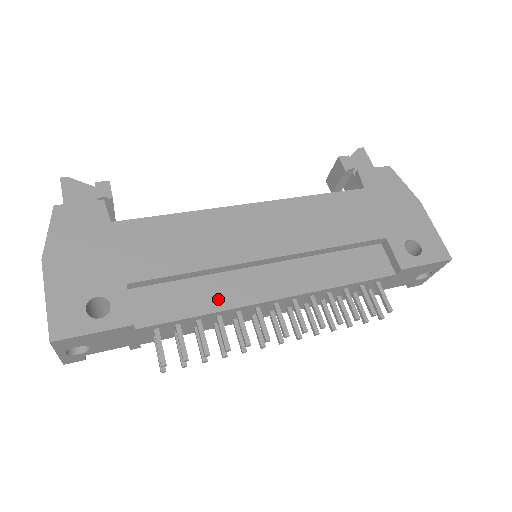
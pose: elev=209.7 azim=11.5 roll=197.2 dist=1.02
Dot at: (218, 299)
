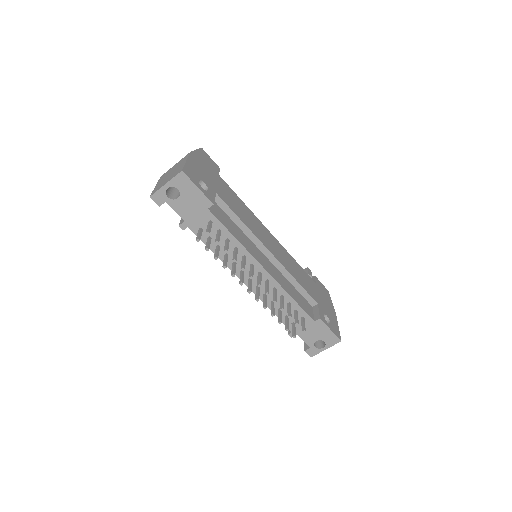
Dot at: (243, 241)
